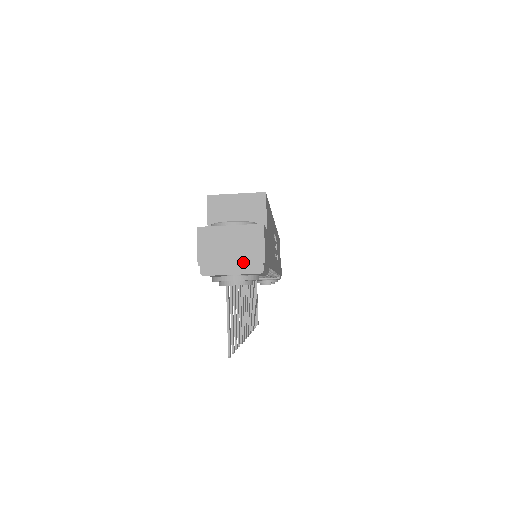
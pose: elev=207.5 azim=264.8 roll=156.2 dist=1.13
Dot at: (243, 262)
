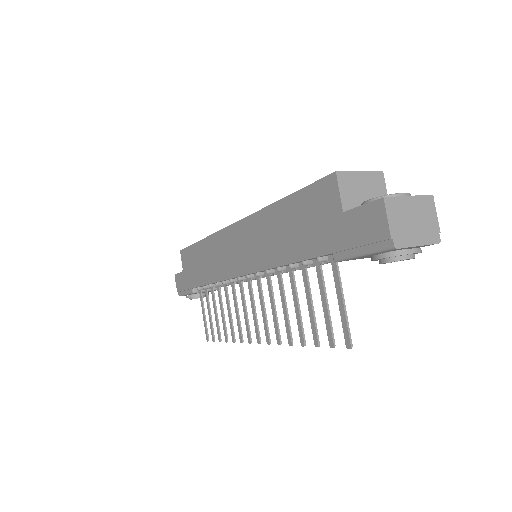
Dot at: (425, 233)
